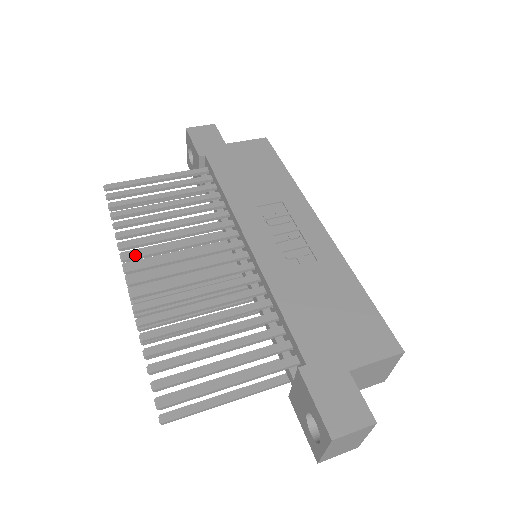
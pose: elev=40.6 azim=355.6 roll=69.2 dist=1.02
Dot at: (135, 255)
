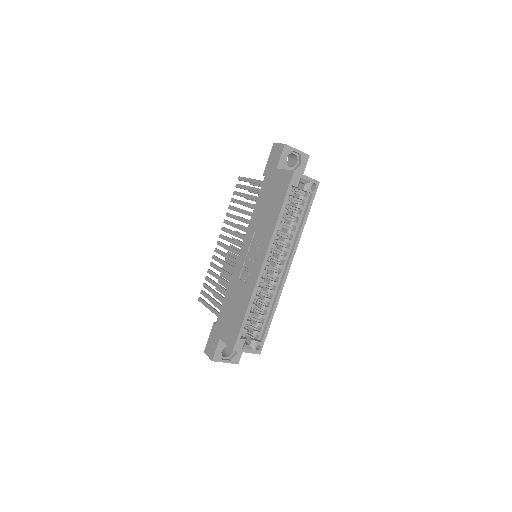
Dot at: (224, 230)
